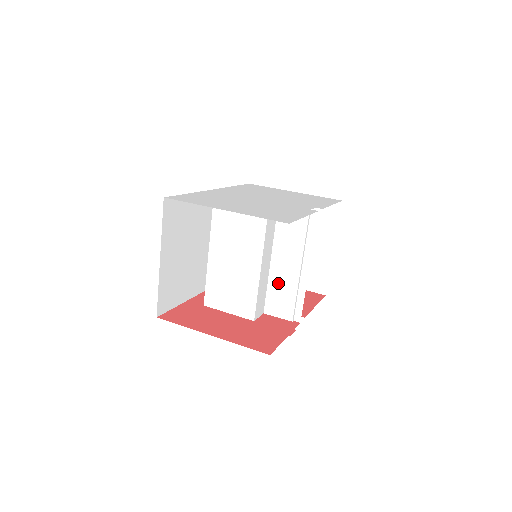
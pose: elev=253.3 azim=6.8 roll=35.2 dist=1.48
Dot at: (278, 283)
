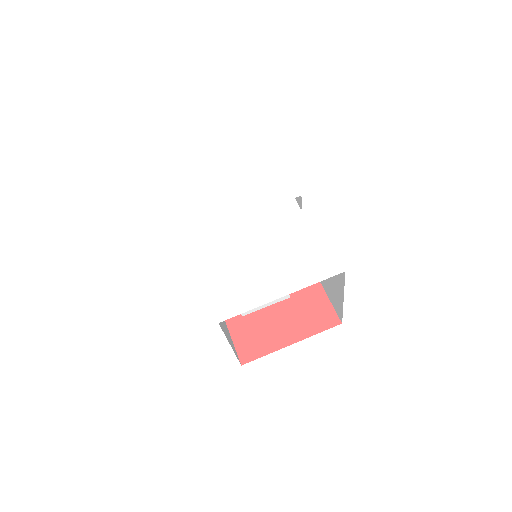
Dot at: occluded
